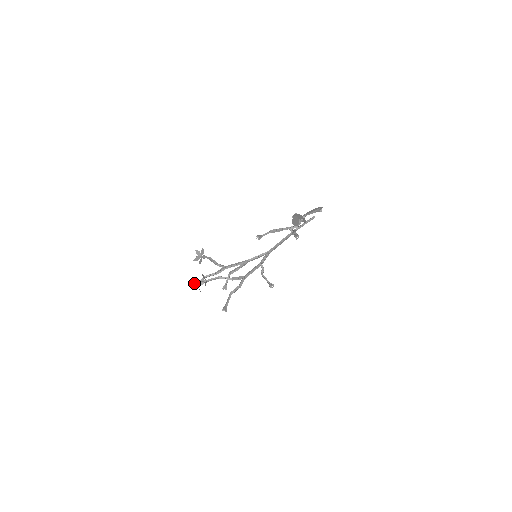
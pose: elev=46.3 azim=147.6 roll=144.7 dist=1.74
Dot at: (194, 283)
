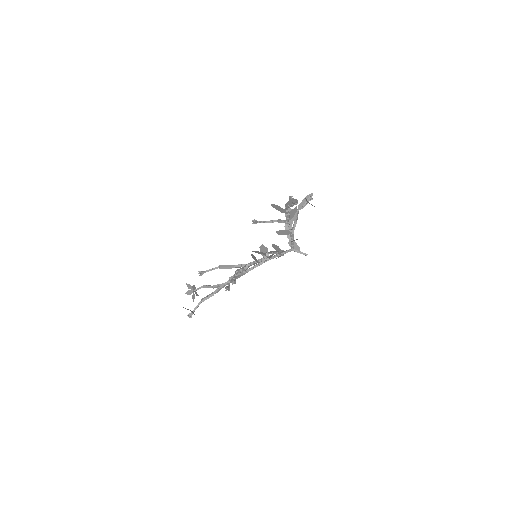
Dot at: (190, 310)
